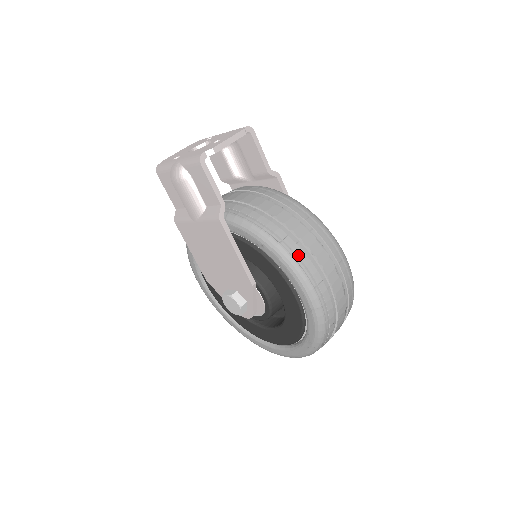
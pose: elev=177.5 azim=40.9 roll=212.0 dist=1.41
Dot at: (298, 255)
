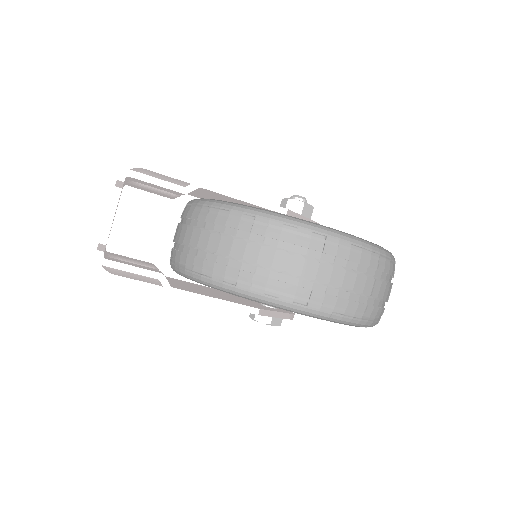
Dot at: (263, 286)
